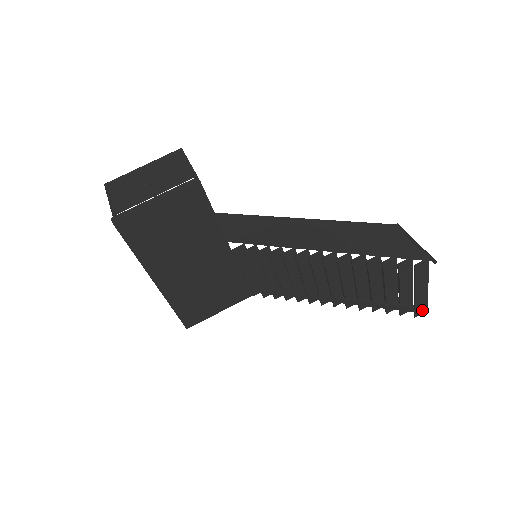
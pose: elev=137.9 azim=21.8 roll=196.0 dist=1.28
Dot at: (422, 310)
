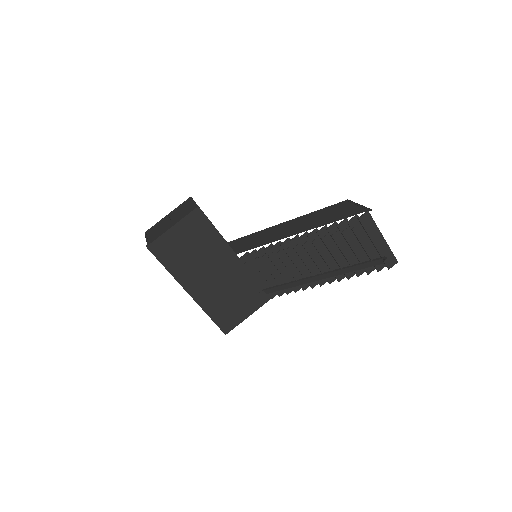
Dot at: occluded
